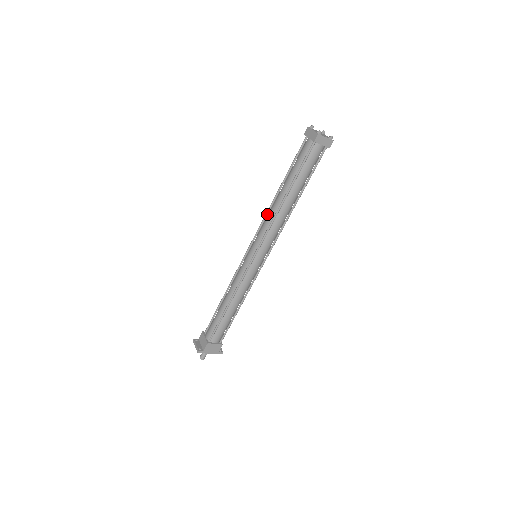
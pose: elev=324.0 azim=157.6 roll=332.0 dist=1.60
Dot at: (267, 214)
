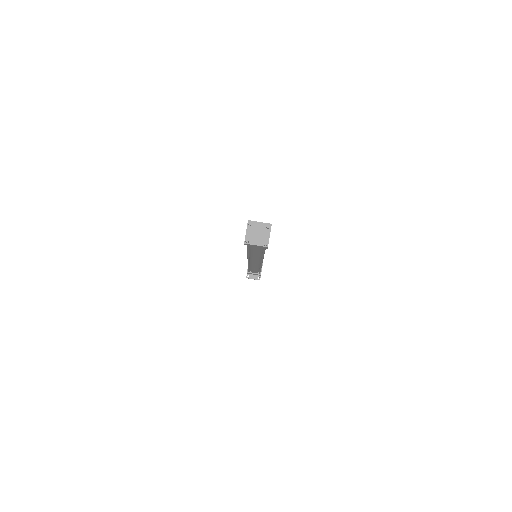
Dot at: occluded
